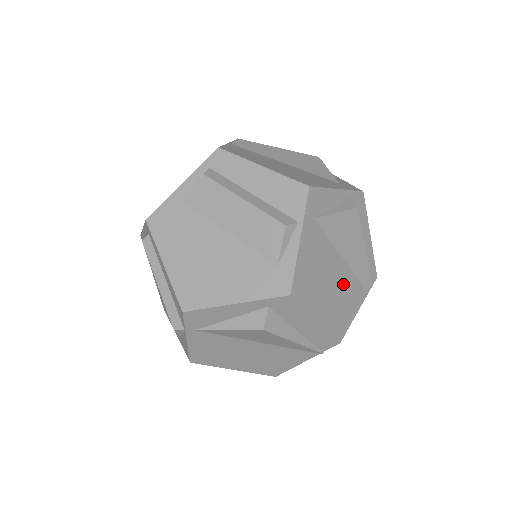
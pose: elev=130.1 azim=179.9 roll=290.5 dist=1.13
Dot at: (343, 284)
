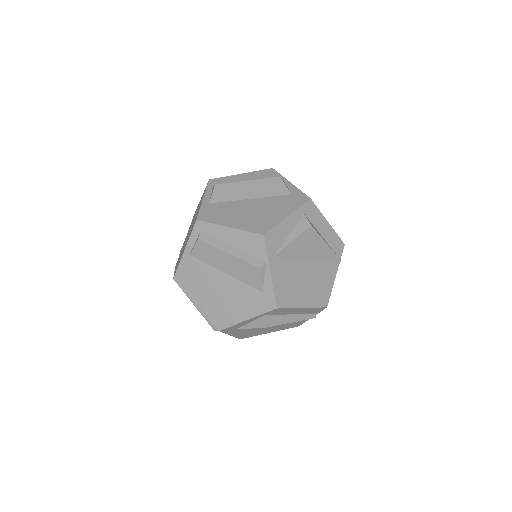
Dot at: occluded
